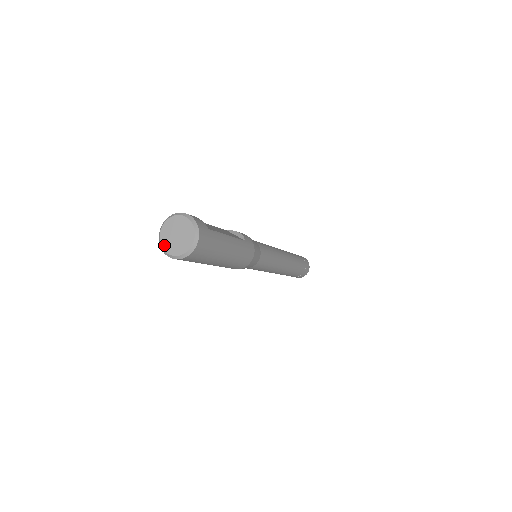
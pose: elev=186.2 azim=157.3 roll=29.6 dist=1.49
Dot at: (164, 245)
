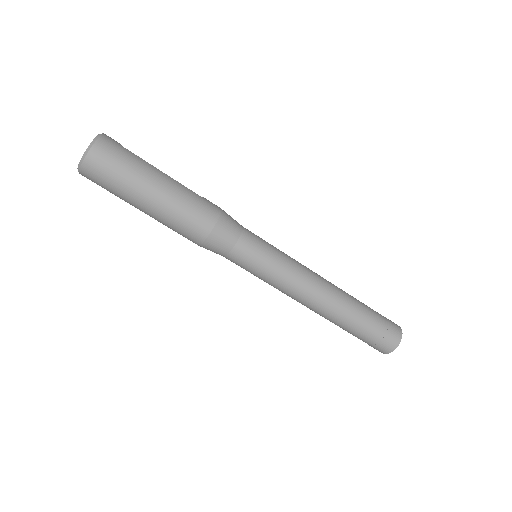
Dot at: occluded
